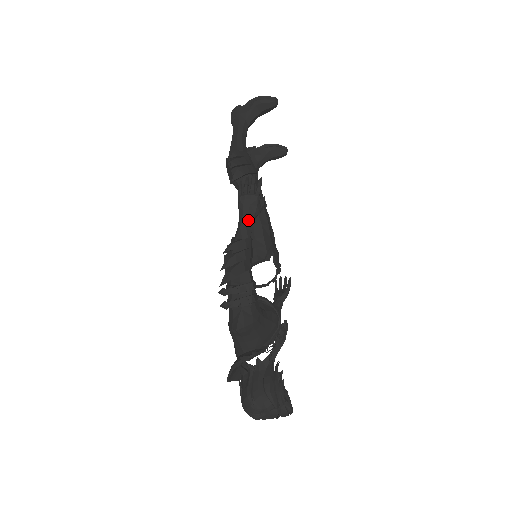
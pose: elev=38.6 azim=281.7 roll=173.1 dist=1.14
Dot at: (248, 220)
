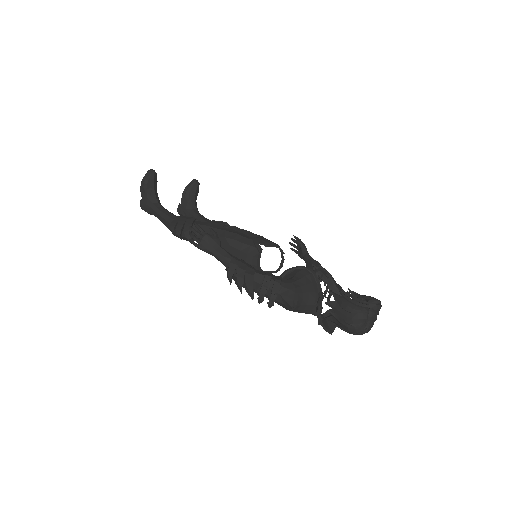
Dot at: (219, 251)
